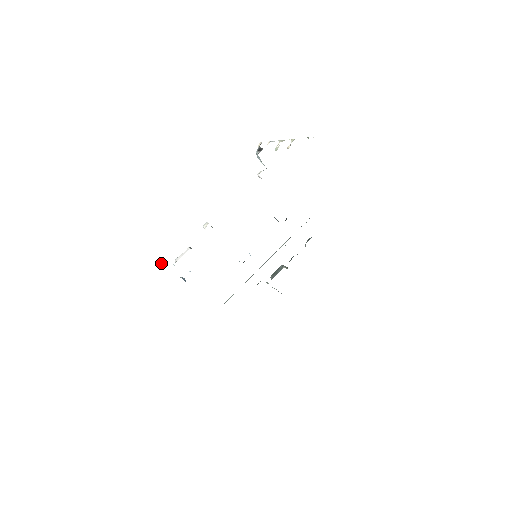
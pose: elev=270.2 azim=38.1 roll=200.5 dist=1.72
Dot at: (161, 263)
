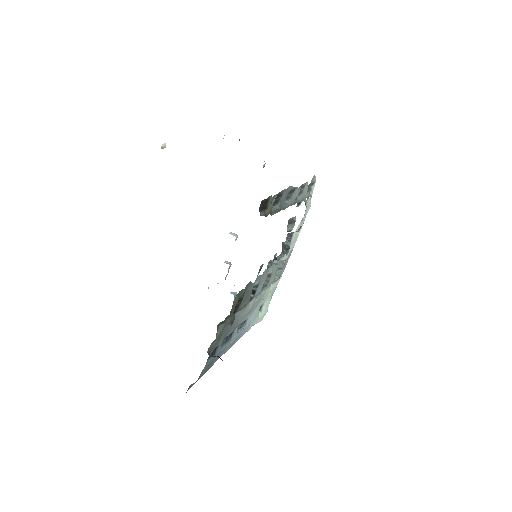
Dot at: occluded
